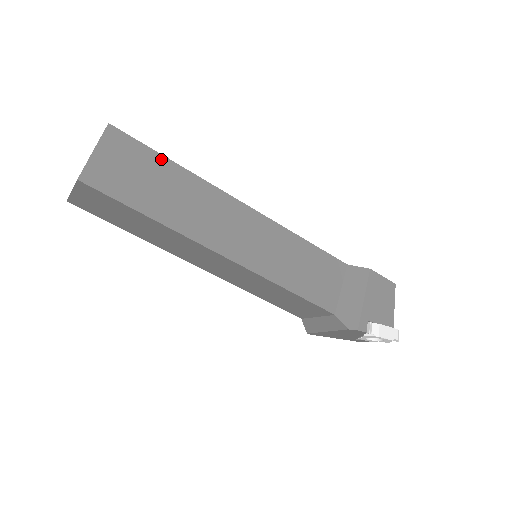
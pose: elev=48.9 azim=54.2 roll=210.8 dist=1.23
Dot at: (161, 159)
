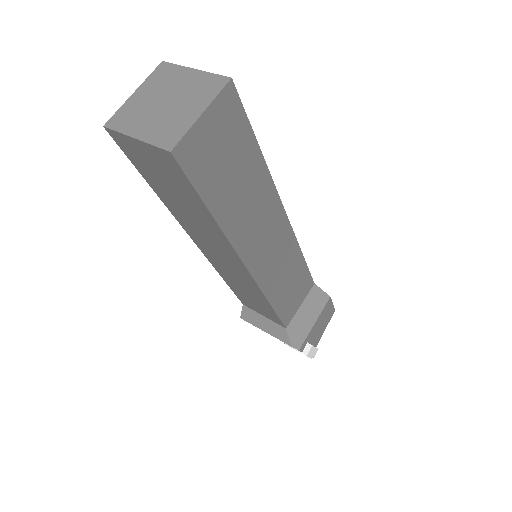
Dot at: (253, 145)
